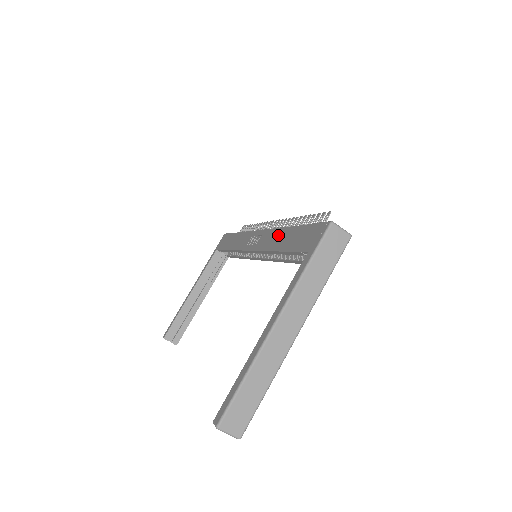
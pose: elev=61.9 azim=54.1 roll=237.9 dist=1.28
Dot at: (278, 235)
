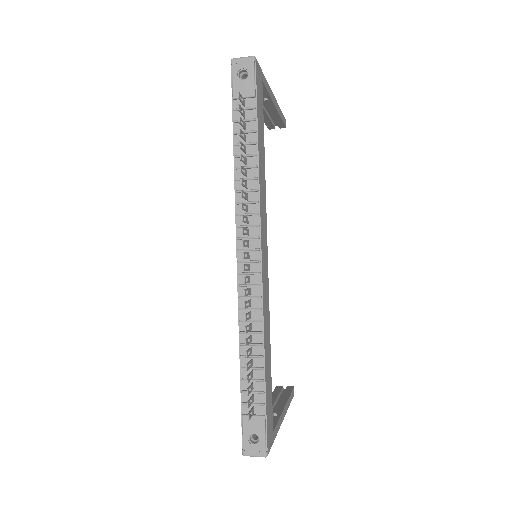
Dot at: occluded
